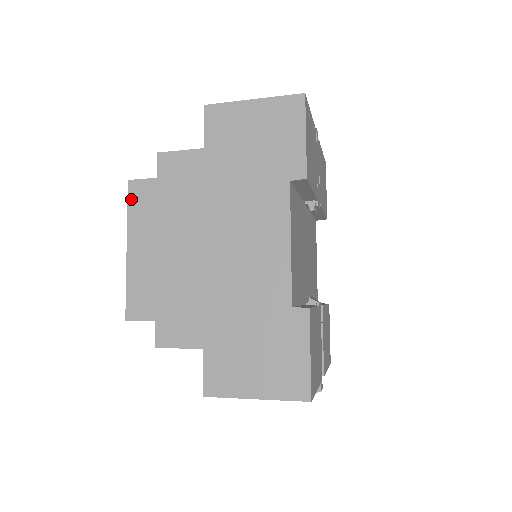
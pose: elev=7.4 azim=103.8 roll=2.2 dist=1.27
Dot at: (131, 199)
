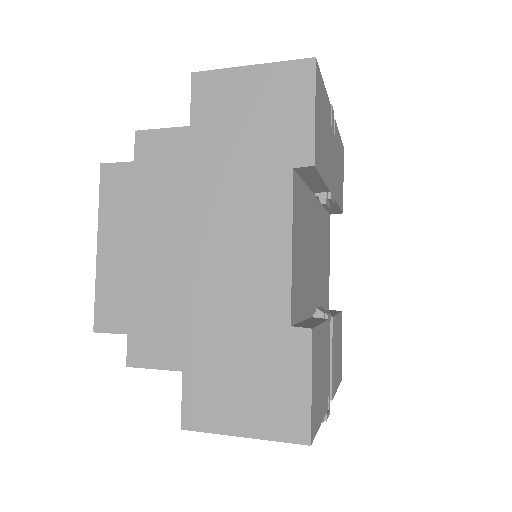
Dot at: (103, 187)
